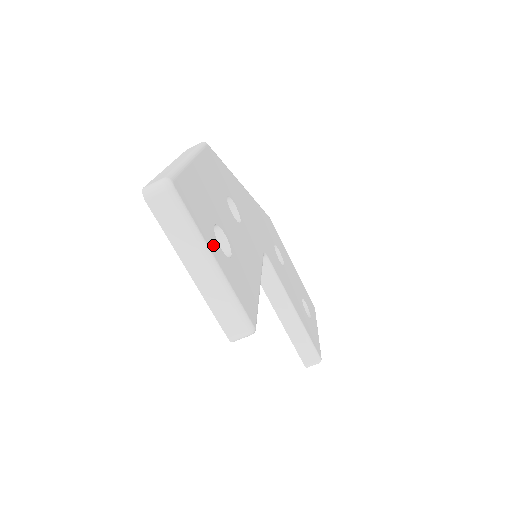
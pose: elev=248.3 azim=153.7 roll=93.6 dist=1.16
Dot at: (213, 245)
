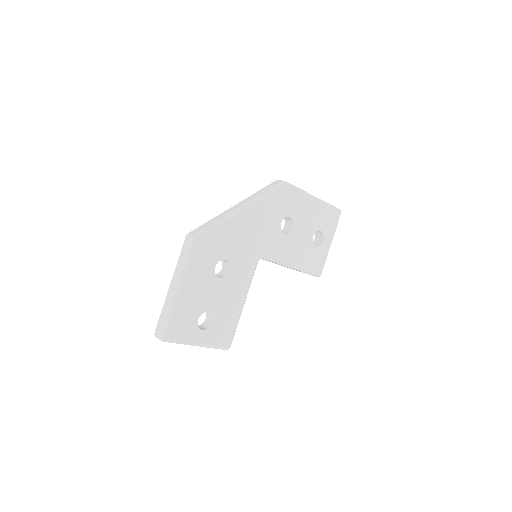
Dot at: (196, 337)
